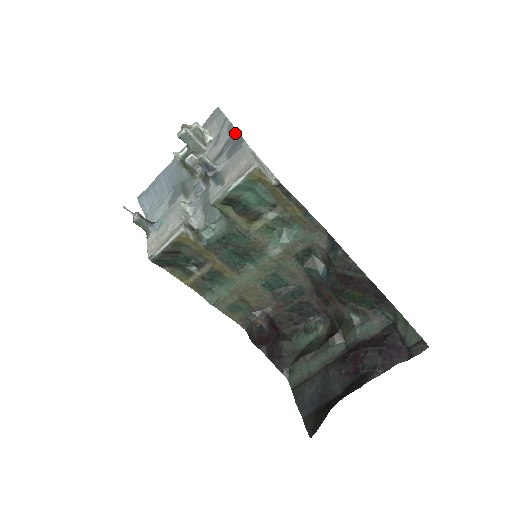
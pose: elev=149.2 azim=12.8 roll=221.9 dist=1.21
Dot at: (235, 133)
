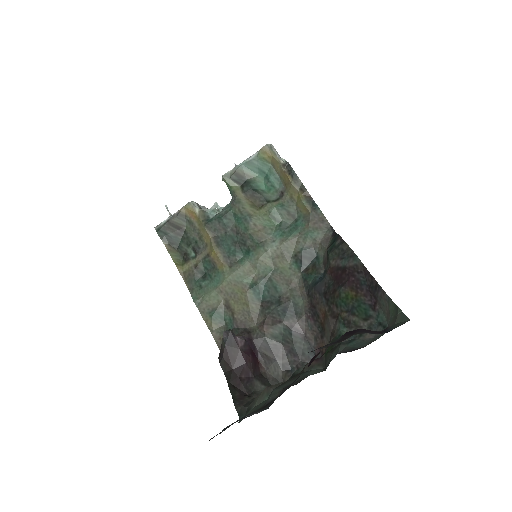
Dot at: occluded
